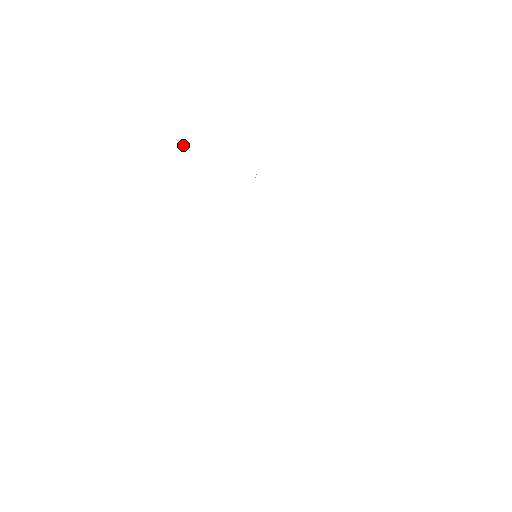
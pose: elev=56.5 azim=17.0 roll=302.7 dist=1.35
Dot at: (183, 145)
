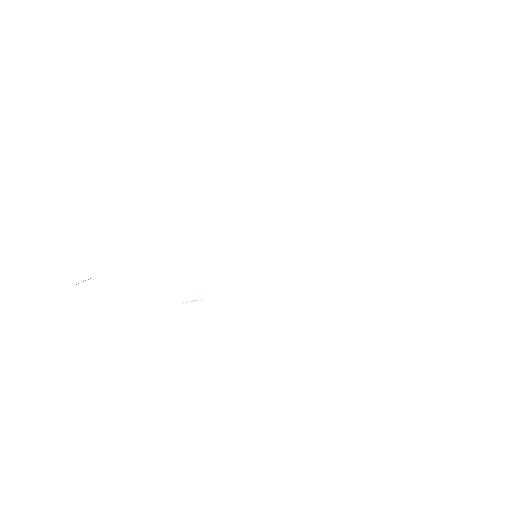
Dot at: (85, 280)
